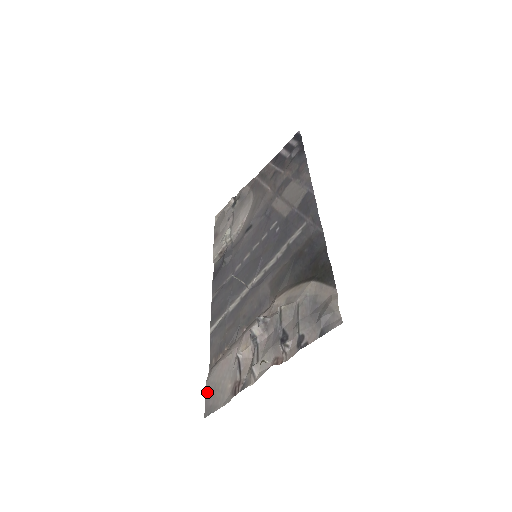
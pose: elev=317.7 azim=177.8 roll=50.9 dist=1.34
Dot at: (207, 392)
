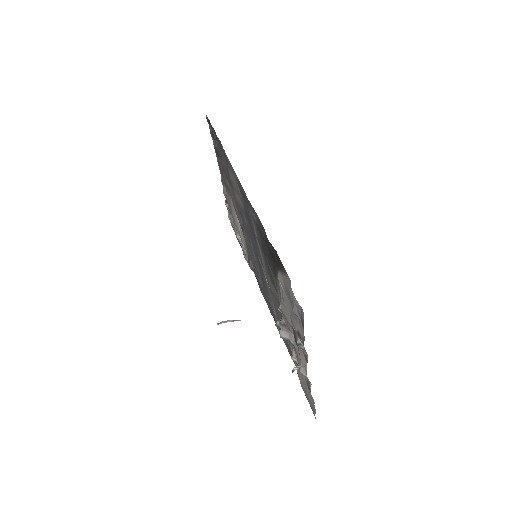
Dot at: (305, 395)
